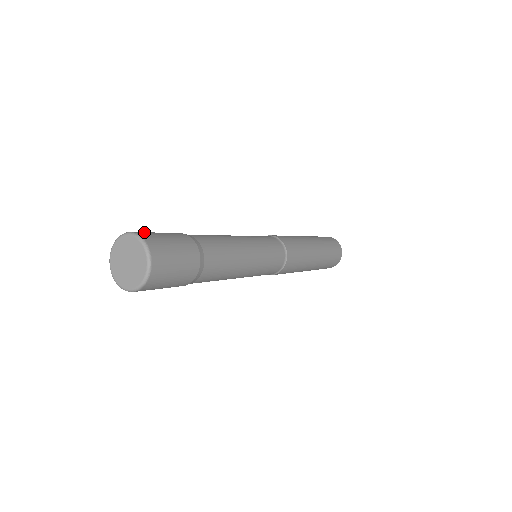
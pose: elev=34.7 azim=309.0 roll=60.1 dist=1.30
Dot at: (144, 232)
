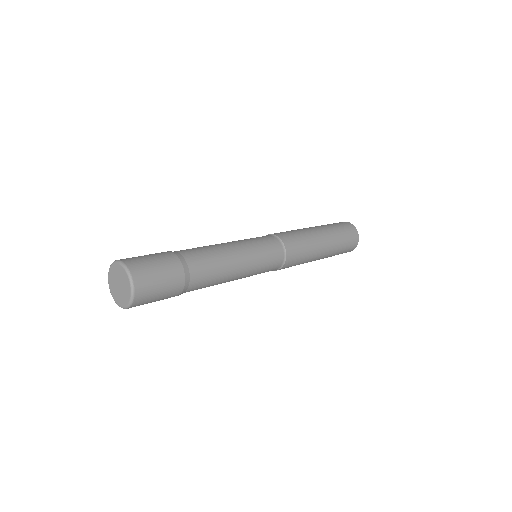
Dot at: occluded
